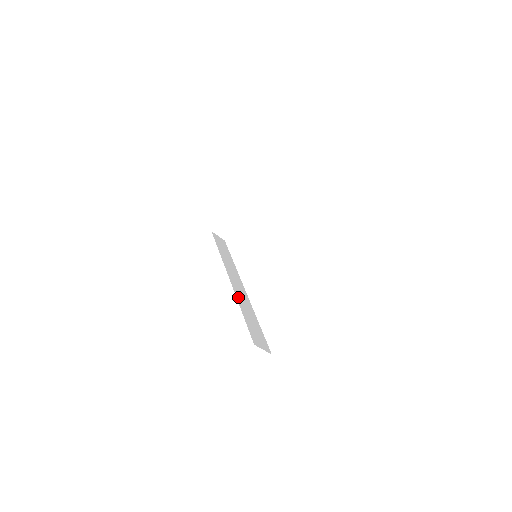
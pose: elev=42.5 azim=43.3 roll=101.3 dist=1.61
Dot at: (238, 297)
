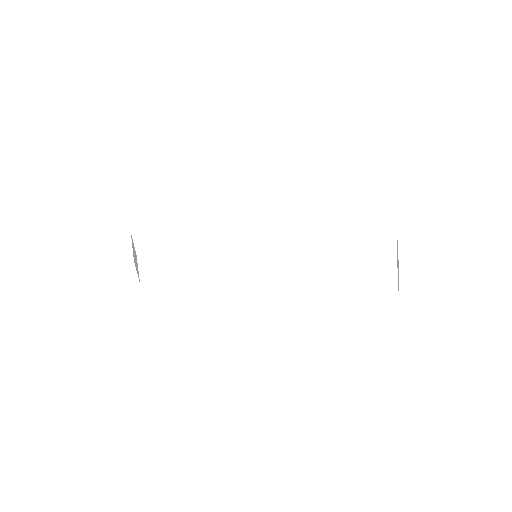
Dot at: occluded
